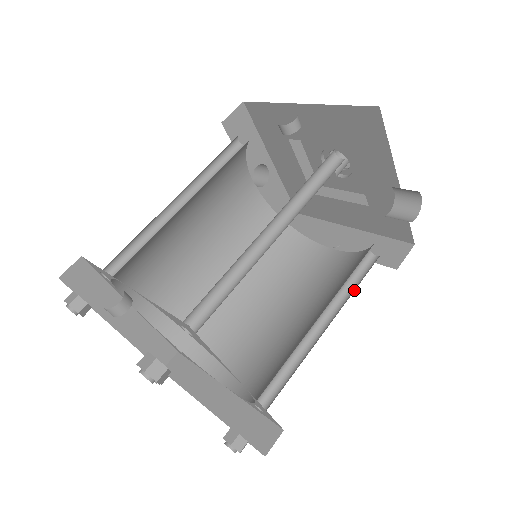
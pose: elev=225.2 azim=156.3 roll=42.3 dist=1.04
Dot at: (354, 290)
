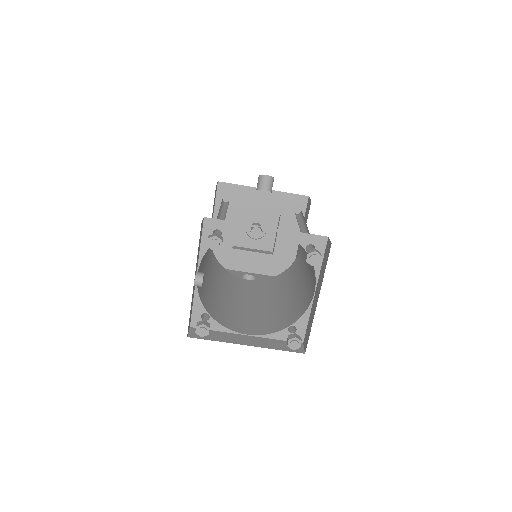
Dot at: (303, 216)
